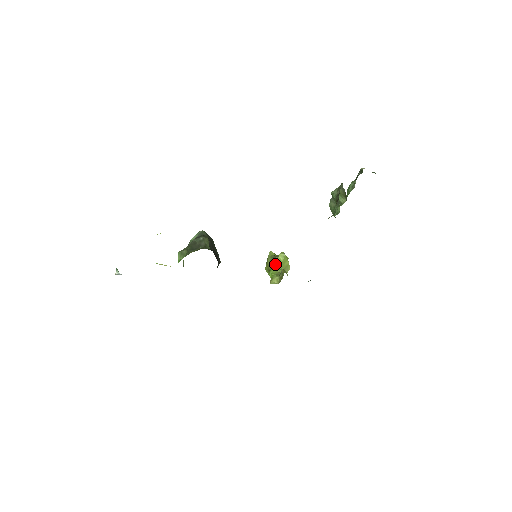
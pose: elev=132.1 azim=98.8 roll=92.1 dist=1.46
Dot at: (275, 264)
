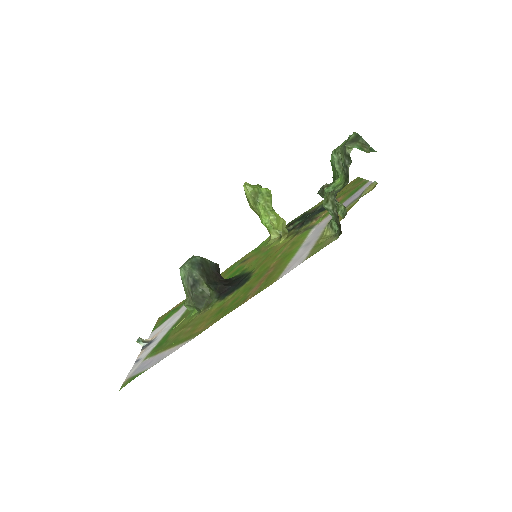
Dot at: (262, 210)
